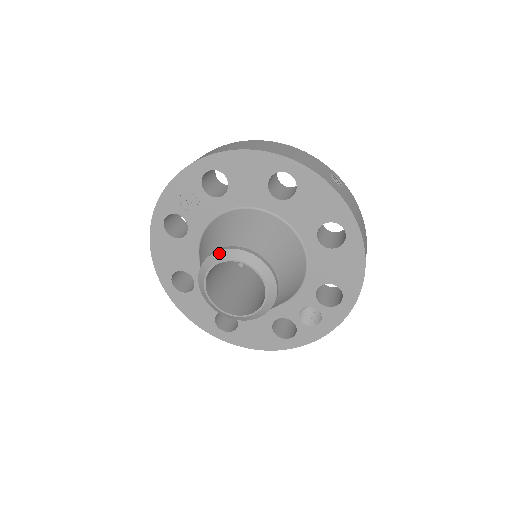
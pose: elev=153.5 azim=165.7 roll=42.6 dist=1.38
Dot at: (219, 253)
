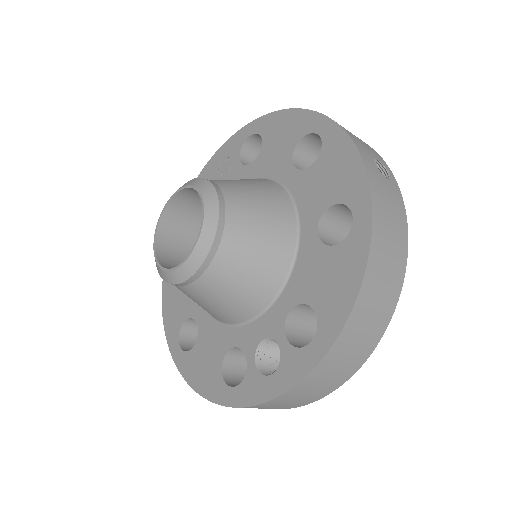
Dot at: (188, 182)
